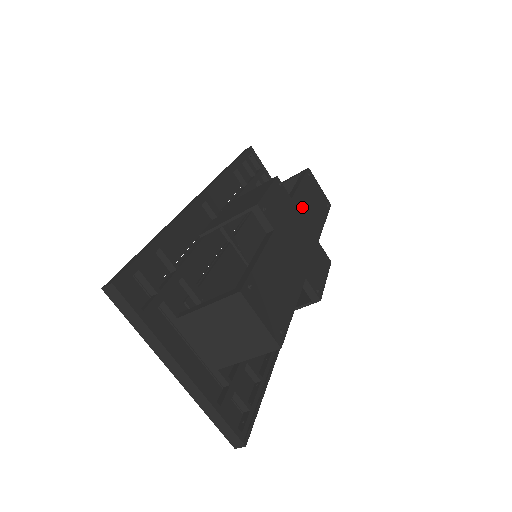
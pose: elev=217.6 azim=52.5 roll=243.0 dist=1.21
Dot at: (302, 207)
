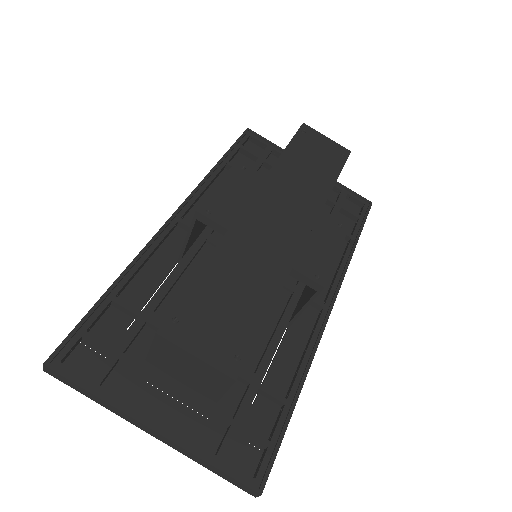
Dot at: (288, 179)
